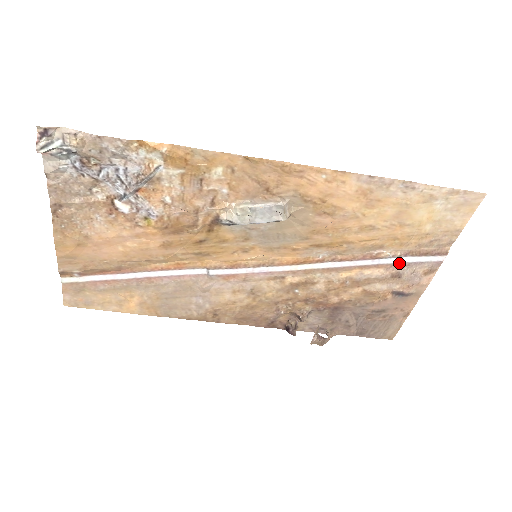
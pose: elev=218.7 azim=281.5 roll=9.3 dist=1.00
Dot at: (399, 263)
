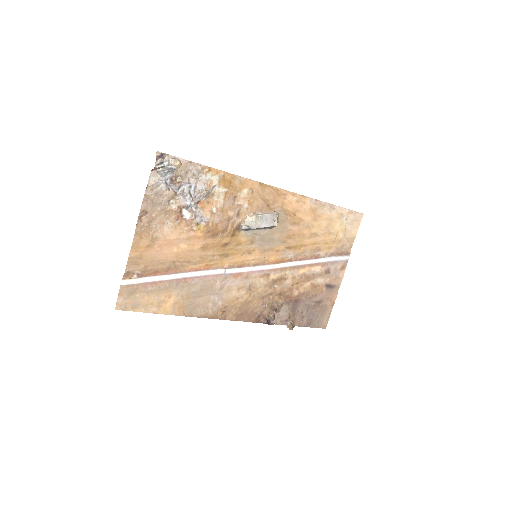
Dot at: (328, 262)
